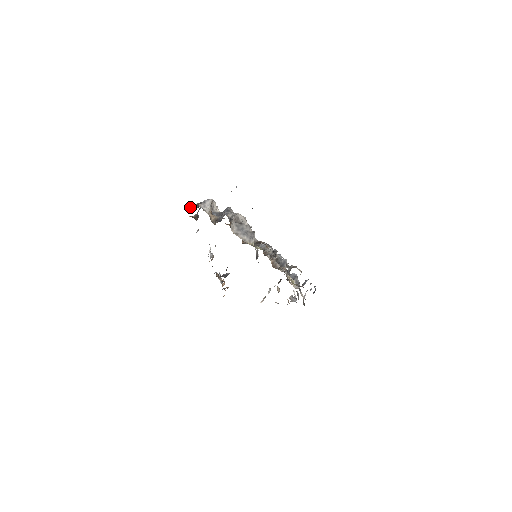
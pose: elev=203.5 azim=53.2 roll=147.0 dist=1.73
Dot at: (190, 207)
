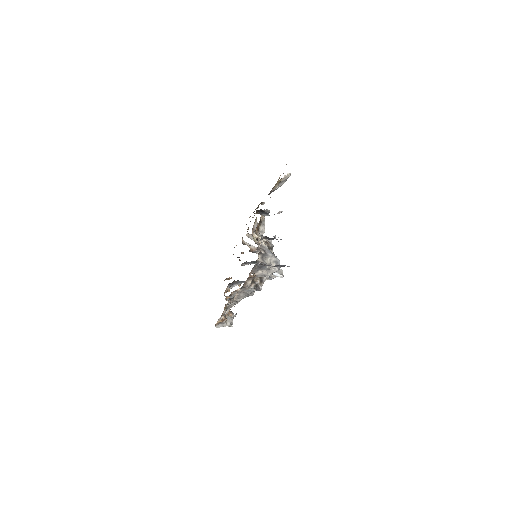
Dot at: (241, 252)
